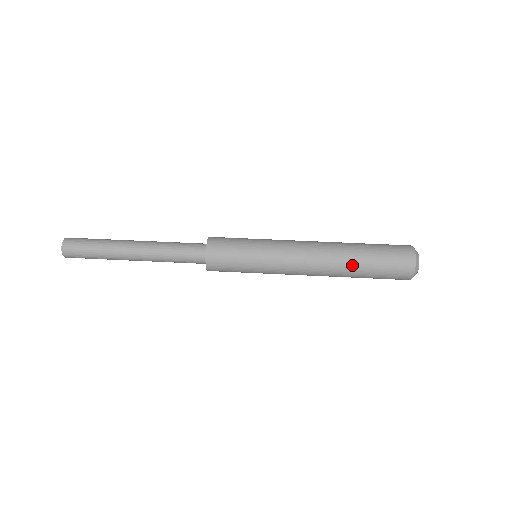
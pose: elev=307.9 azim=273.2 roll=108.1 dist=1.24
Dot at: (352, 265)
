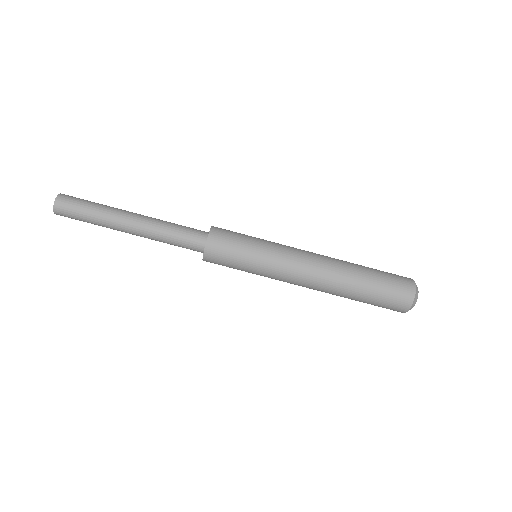
Dot at: occluded
